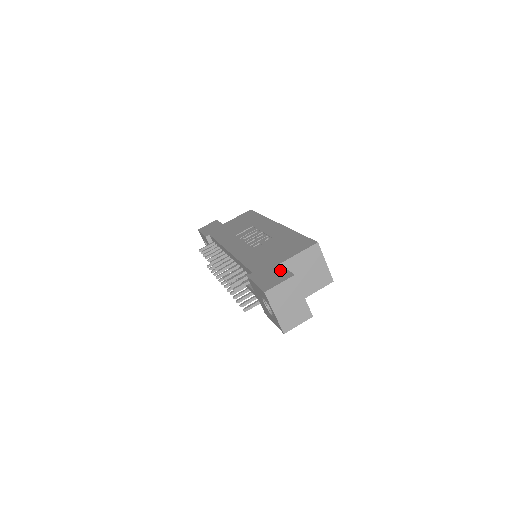
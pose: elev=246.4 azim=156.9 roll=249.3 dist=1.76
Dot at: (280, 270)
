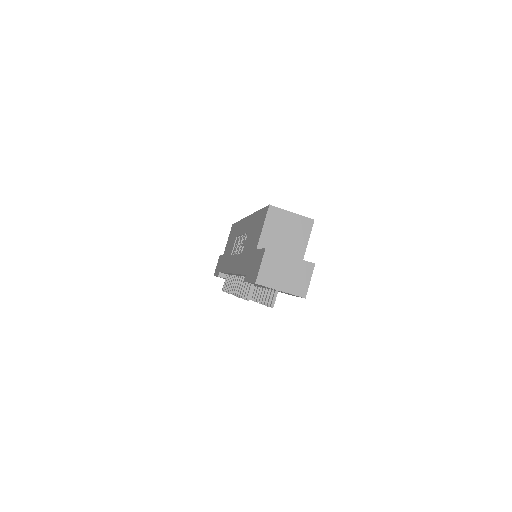
Dot at: (257, 254)
